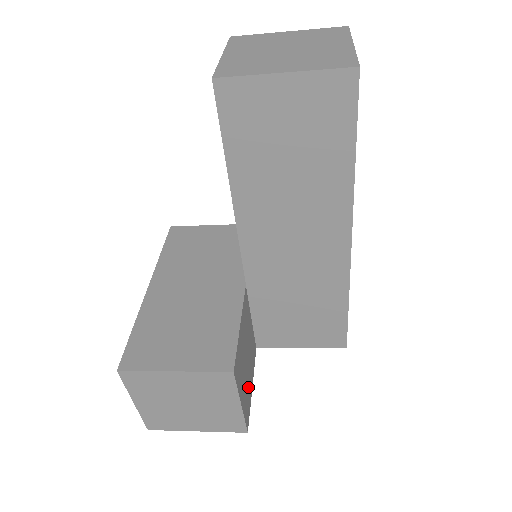
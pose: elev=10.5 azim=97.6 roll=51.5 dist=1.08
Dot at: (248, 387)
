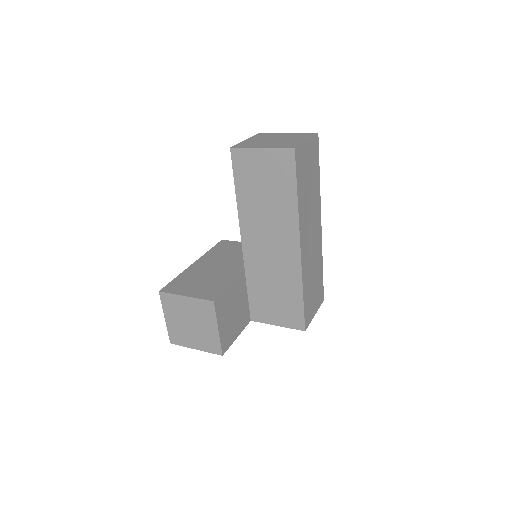
Dot at: (231, 331)
